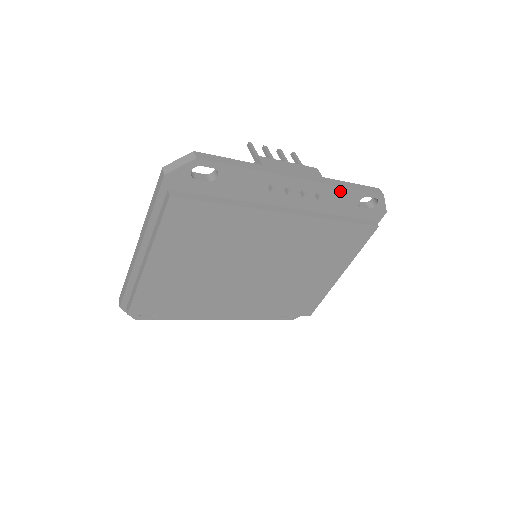
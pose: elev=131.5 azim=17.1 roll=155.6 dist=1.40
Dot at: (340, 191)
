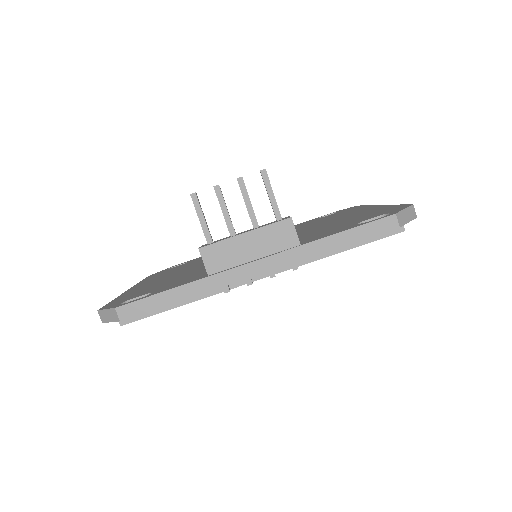
Dot at: (324, 251)
